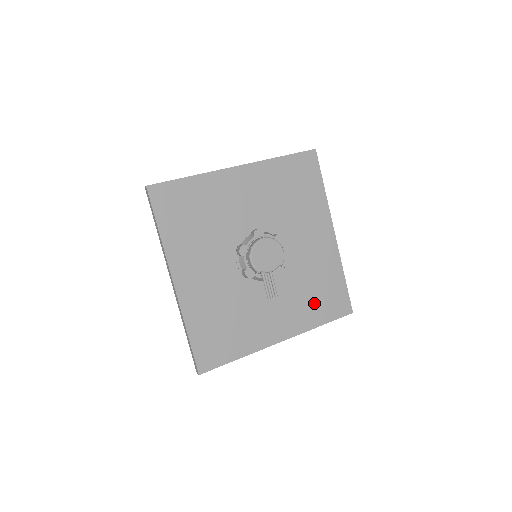
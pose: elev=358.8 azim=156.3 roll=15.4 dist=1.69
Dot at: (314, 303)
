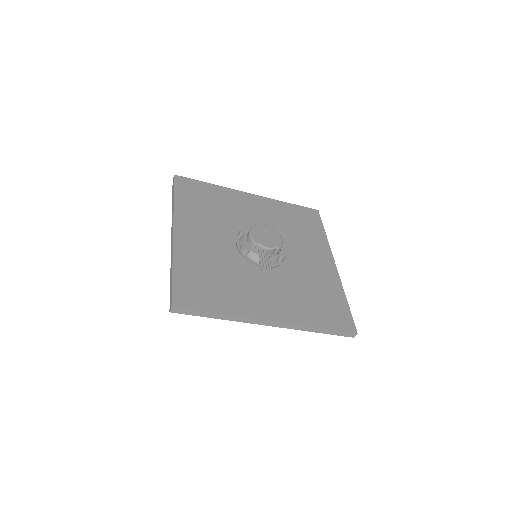
Dot at: (312, 306)
